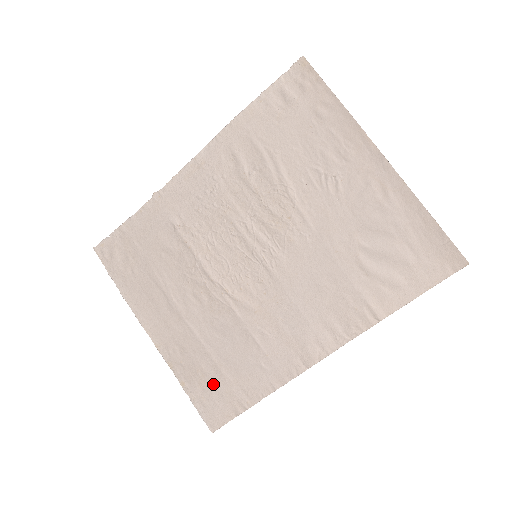
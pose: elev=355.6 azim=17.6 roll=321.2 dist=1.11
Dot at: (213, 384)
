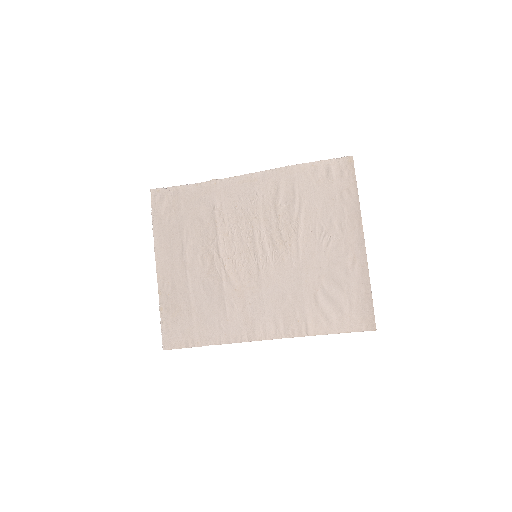
Dot at: (182, 320)
